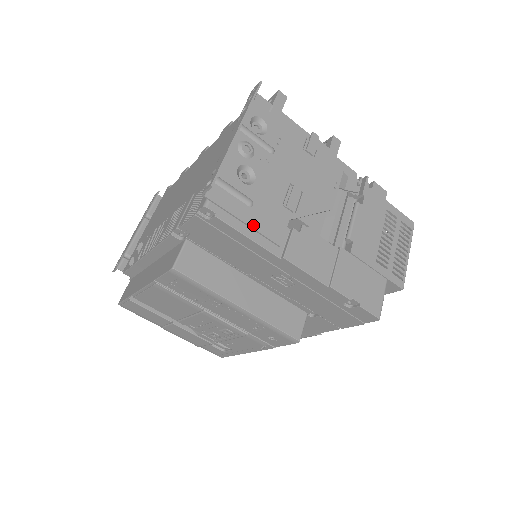
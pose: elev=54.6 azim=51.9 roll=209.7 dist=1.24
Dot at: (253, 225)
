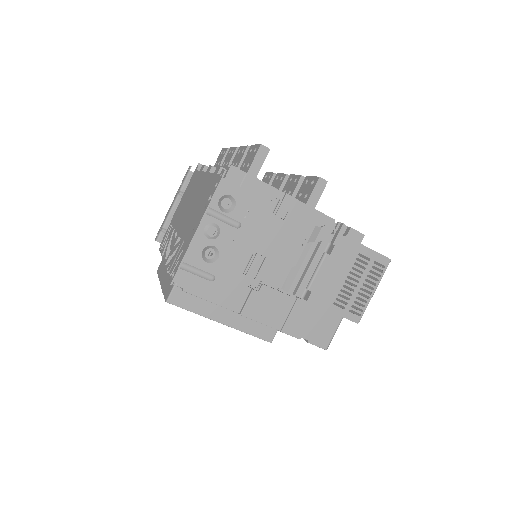
Dot at: (213, 296)
